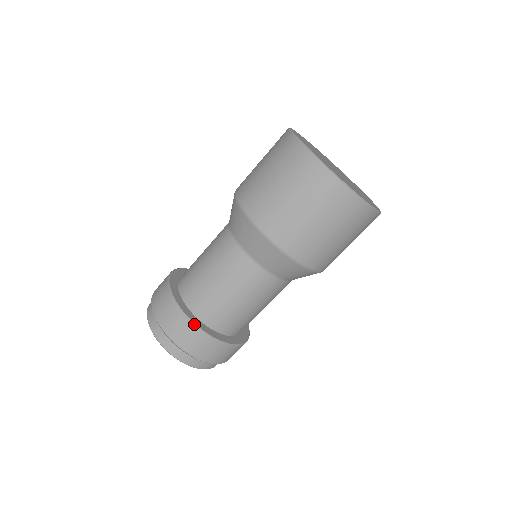
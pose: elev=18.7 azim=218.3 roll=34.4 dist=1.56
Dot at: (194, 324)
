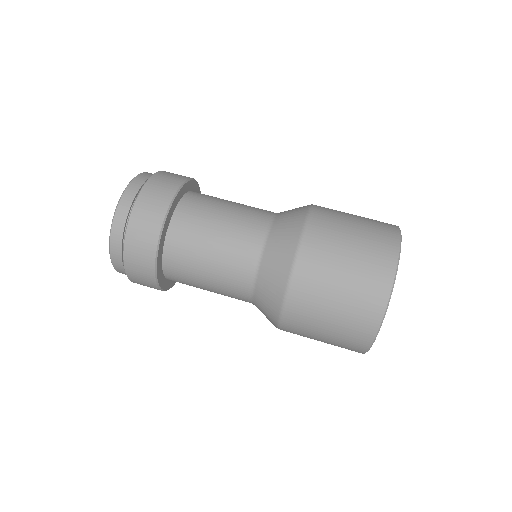
Dot at: (163, 290)
